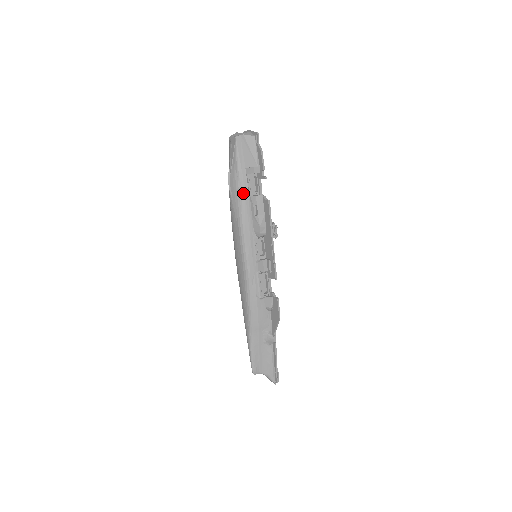
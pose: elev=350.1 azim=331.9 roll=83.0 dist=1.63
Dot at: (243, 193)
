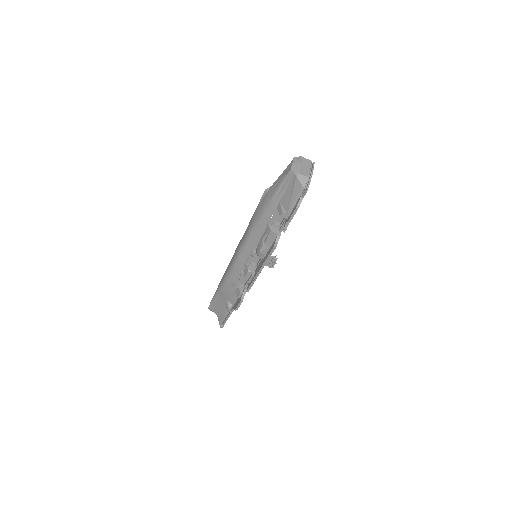
Dot at: (264, 217)
